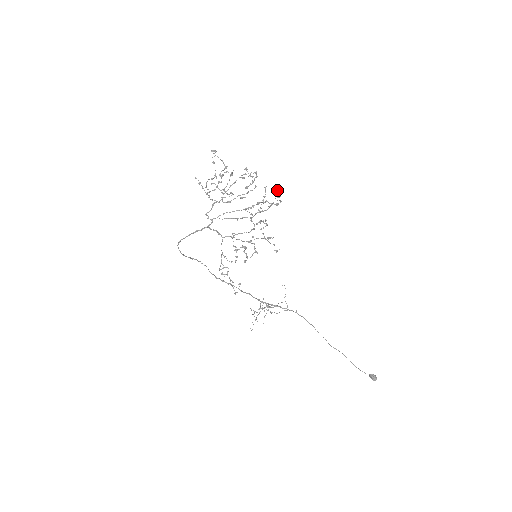
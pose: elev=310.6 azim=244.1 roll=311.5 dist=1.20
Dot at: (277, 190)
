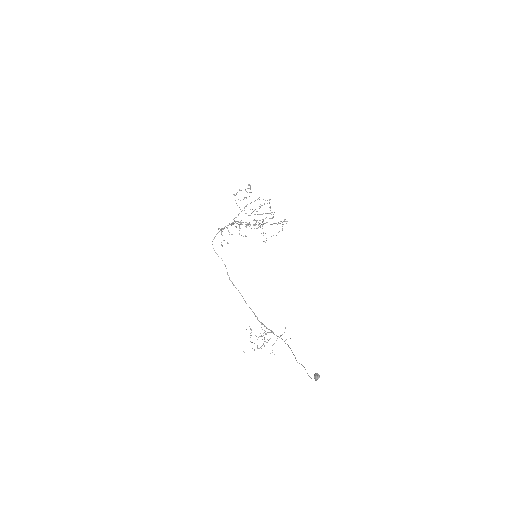
Dot at: (284, 220)
